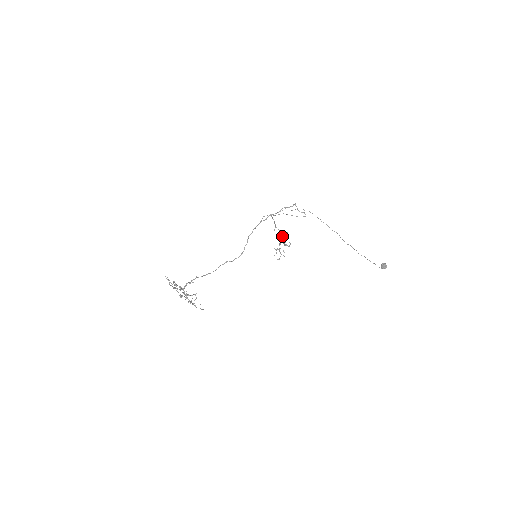
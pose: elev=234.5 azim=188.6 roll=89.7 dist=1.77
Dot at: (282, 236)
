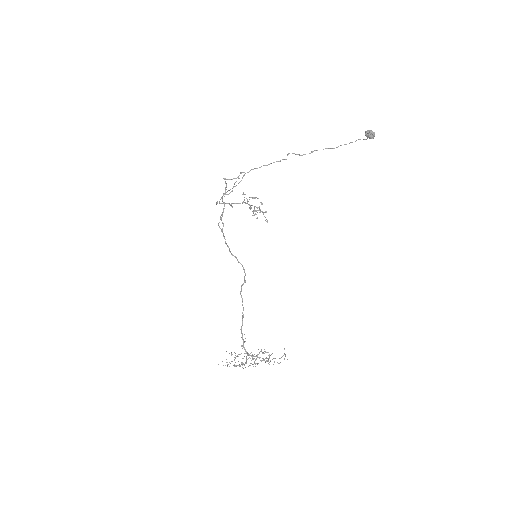
Dot at: occluded
